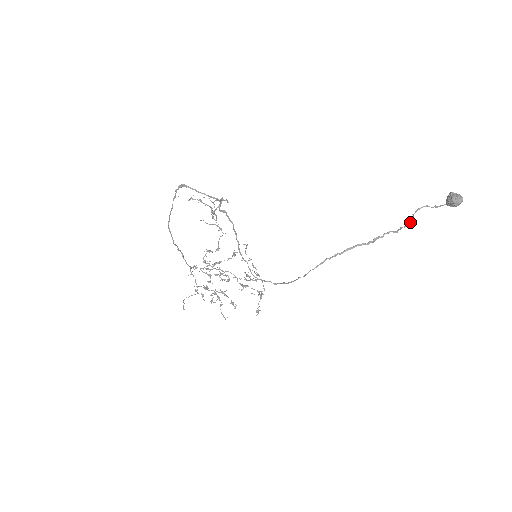
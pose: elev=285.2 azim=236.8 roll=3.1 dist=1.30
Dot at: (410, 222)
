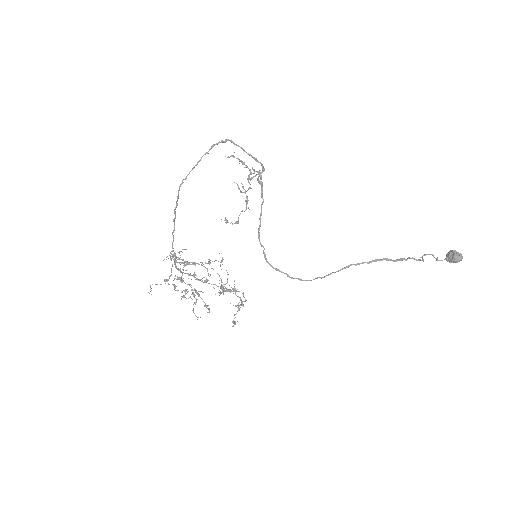
Dot at: (423, 260)
